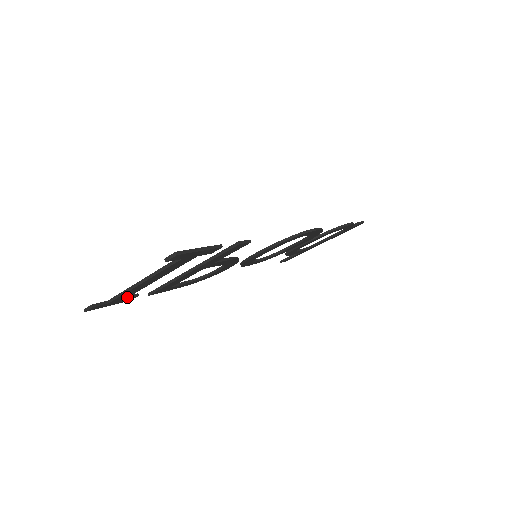
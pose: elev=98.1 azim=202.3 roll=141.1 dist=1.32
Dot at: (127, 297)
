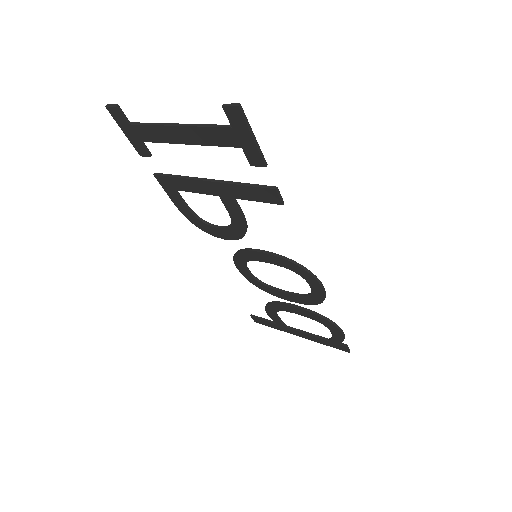
Dot at: (144, 141)
